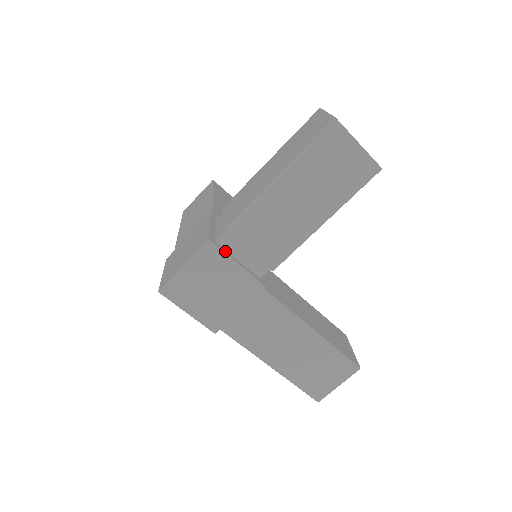
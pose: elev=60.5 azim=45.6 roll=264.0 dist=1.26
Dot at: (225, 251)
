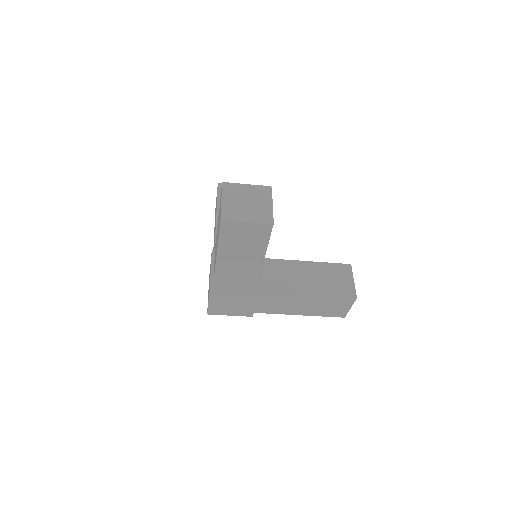
Dot at: (223, 289)
